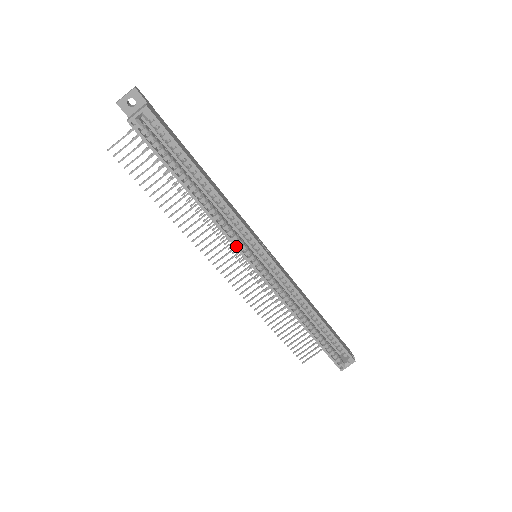
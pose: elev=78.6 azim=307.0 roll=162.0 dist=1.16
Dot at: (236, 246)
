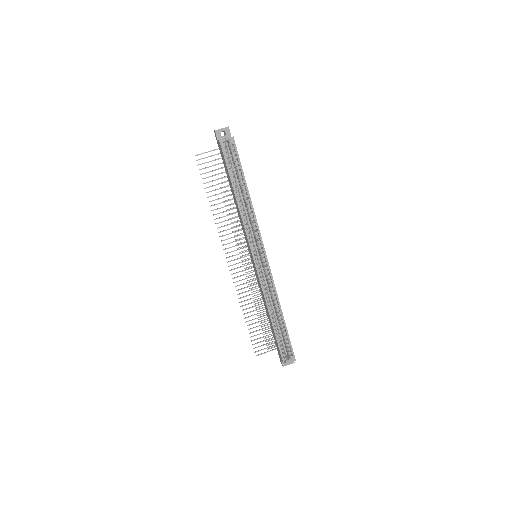
Dot at: (249, 240)
